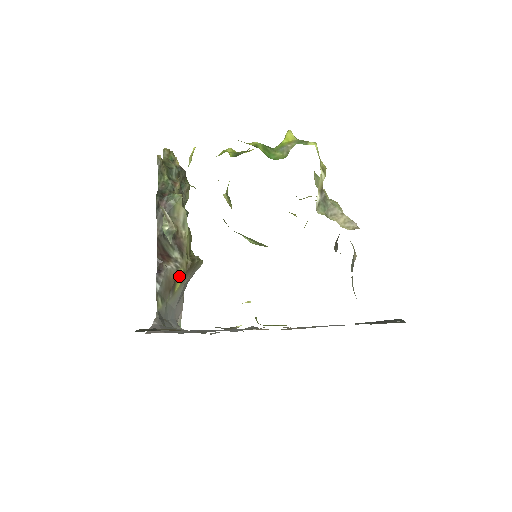
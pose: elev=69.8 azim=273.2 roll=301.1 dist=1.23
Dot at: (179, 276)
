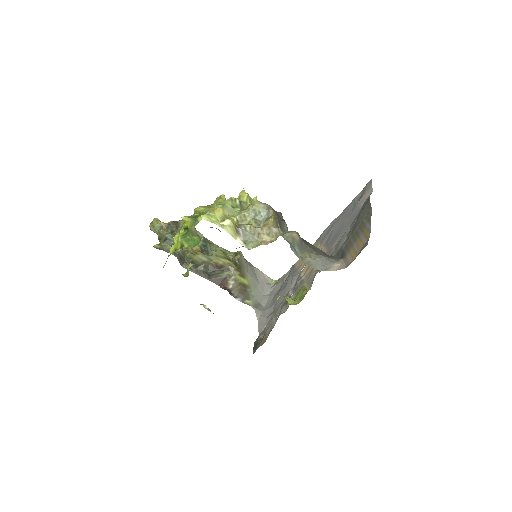
Dot at: (240, 280)
